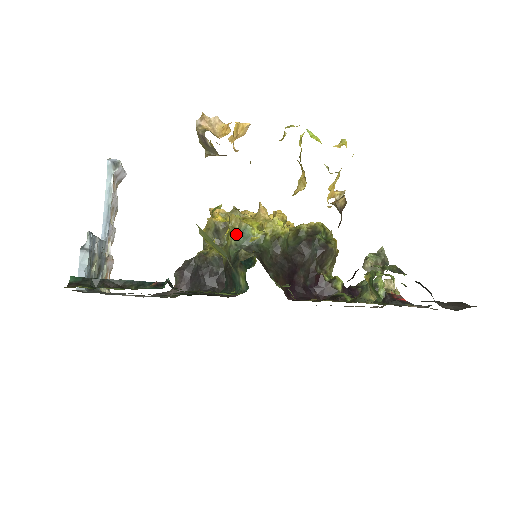
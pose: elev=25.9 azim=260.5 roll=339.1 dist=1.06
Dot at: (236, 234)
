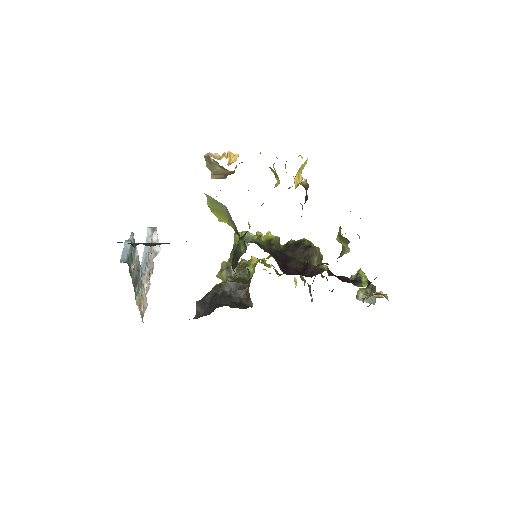
Dot at: occluded
